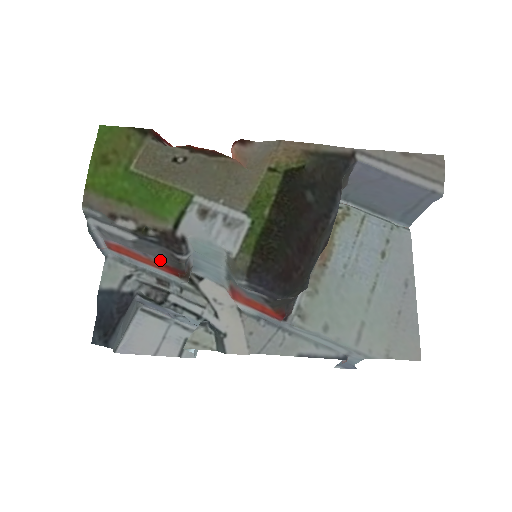
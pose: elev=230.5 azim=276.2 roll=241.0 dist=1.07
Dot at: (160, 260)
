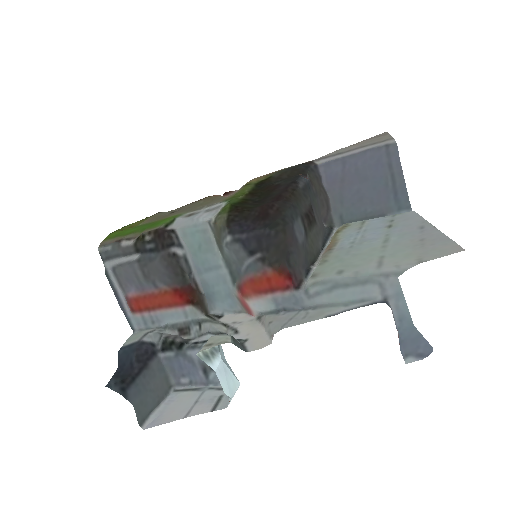
Dot at: (168, 285)
